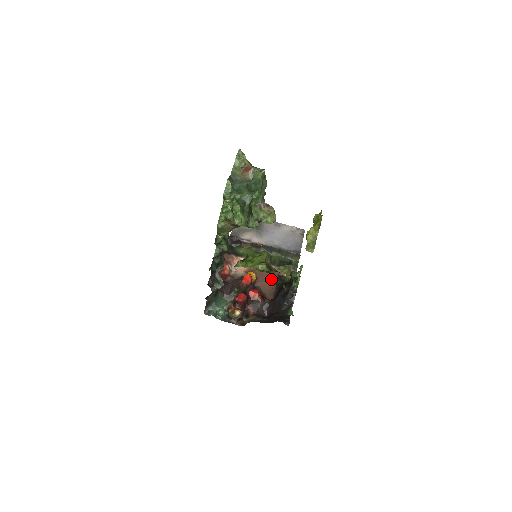
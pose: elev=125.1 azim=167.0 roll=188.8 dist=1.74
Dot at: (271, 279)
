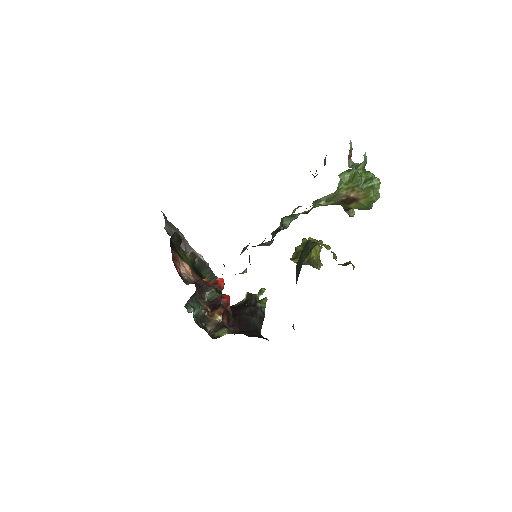
Dot at: occluded
